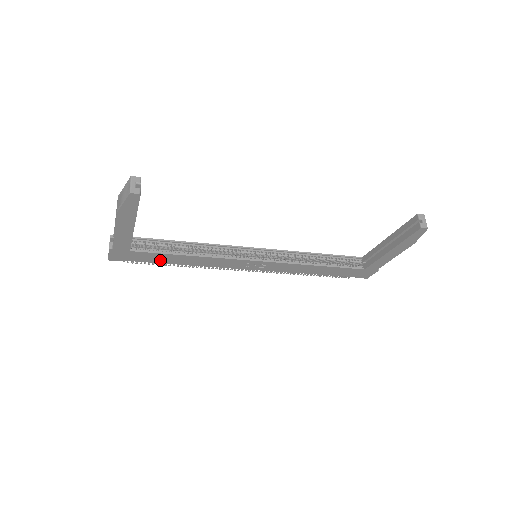
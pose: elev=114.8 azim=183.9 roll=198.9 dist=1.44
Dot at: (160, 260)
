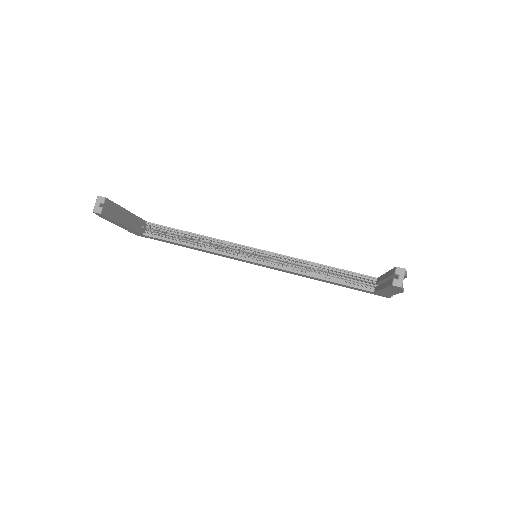
Dot at: (173, 243)
